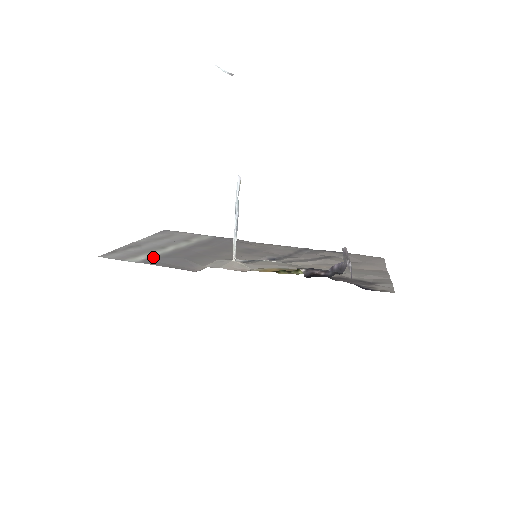
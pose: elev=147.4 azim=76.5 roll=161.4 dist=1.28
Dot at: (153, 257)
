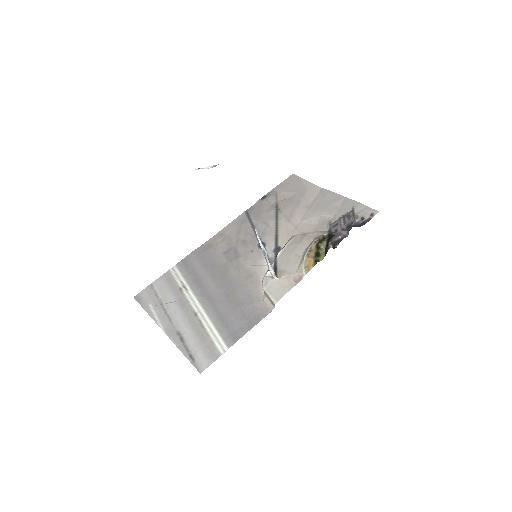
Dot at: (221, 331)
